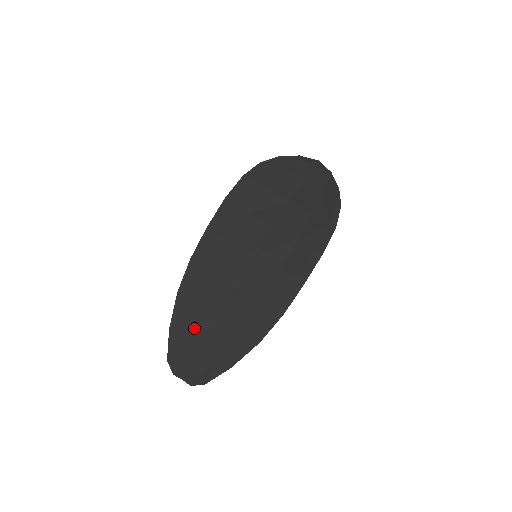
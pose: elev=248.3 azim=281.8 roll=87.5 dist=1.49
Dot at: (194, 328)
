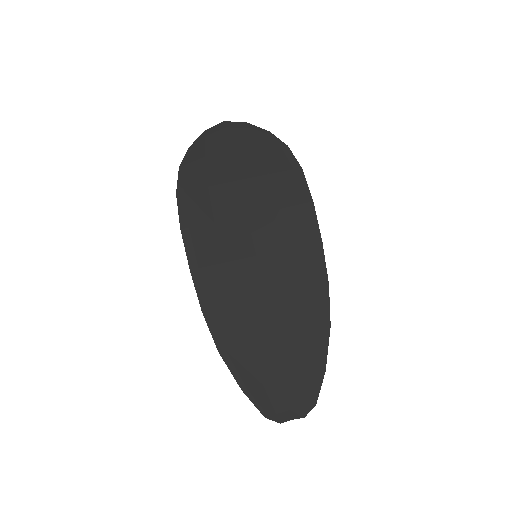
Dot at: (262, 368)
